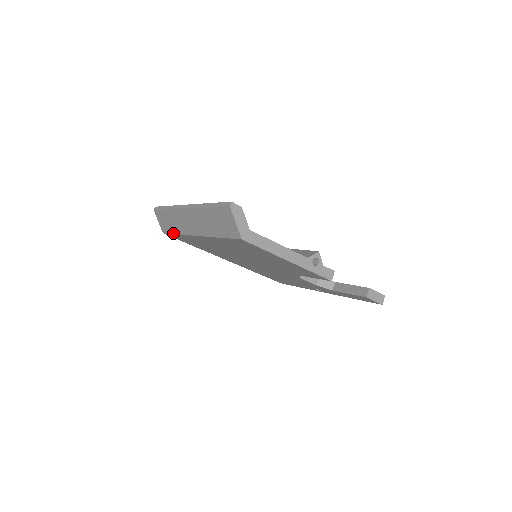
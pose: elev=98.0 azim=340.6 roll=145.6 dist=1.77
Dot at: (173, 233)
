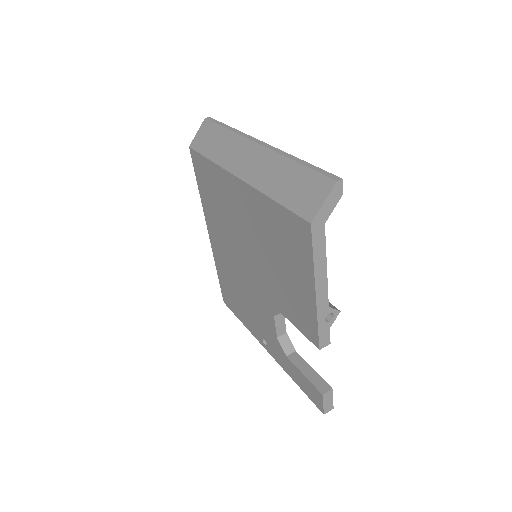
Dot at: (205, 155)
